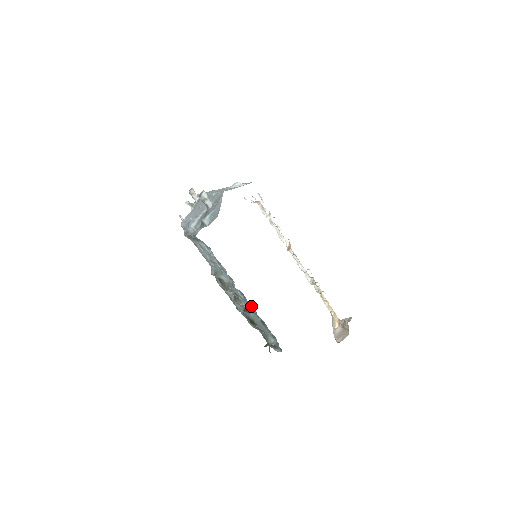
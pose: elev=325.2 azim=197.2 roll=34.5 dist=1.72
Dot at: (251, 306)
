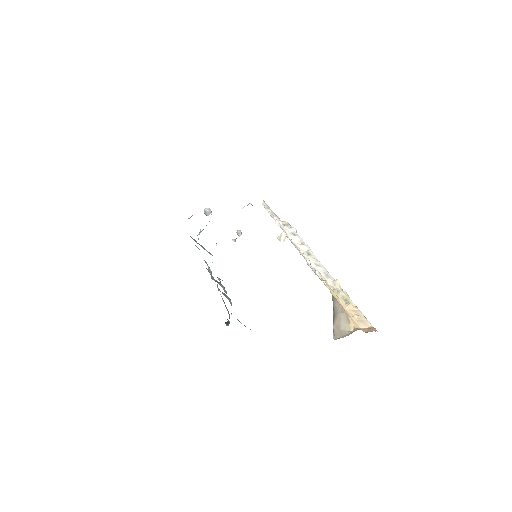
Dot at: occluded
